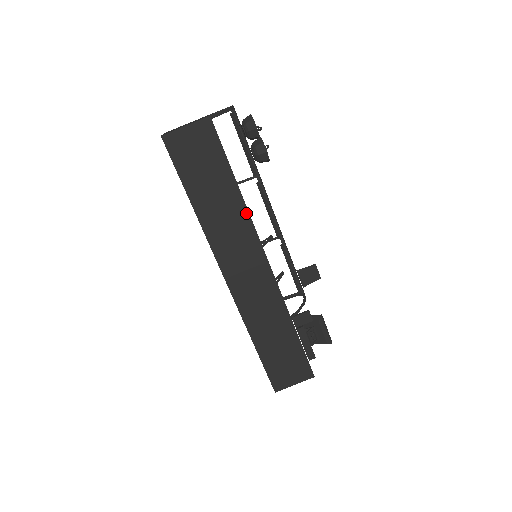
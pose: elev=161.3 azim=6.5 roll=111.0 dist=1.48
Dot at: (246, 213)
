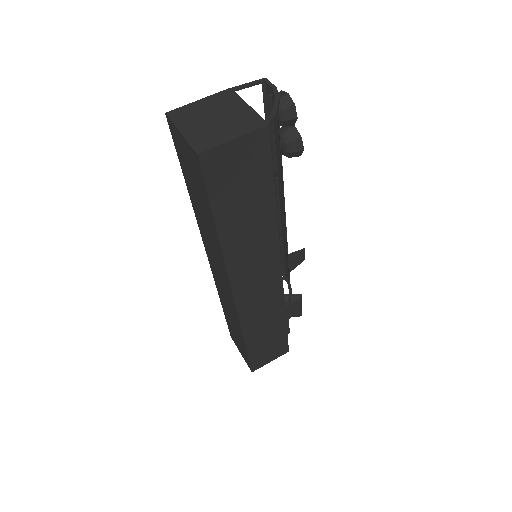
Dot at: (275, 231)
